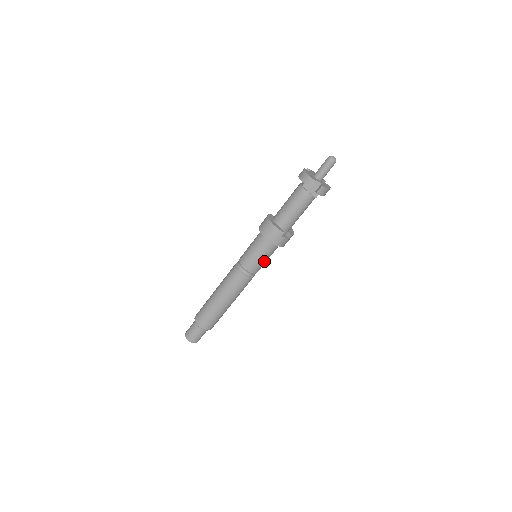
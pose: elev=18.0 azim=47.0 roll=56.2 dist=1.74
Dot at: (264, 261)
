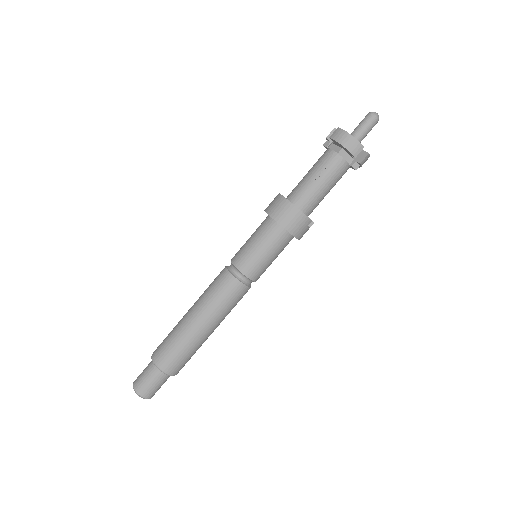
Dot at: (271, 262)
